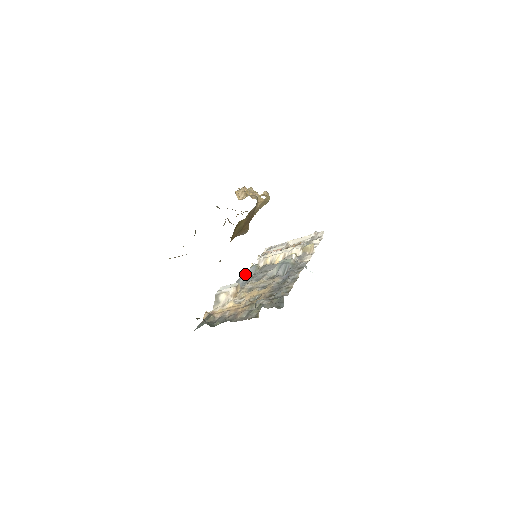
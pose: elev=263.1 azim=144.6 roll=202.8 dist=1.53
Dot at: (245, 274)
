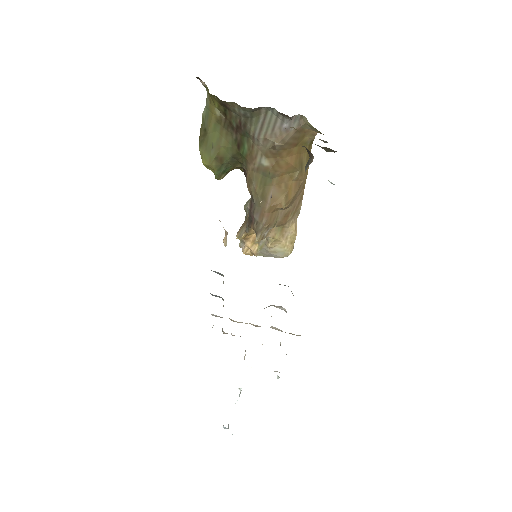
Dot at: occluded
